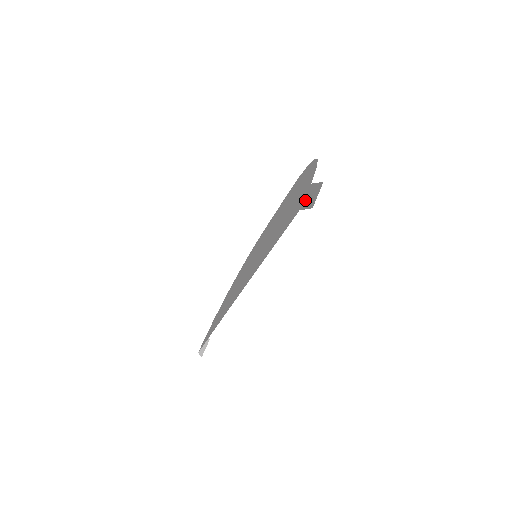
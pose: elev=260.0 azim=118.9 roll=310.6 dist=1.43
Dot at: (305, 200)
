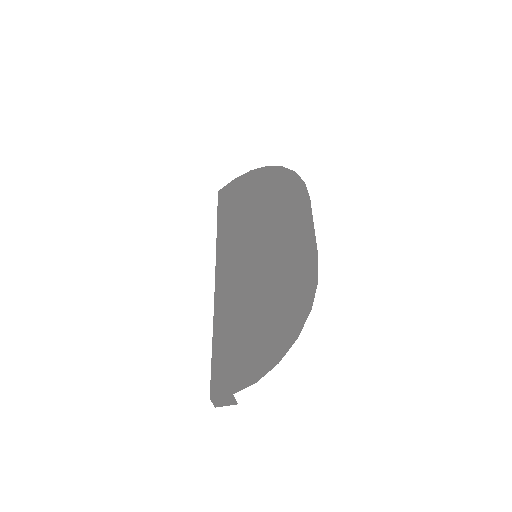
Dot at: (218, 398)
